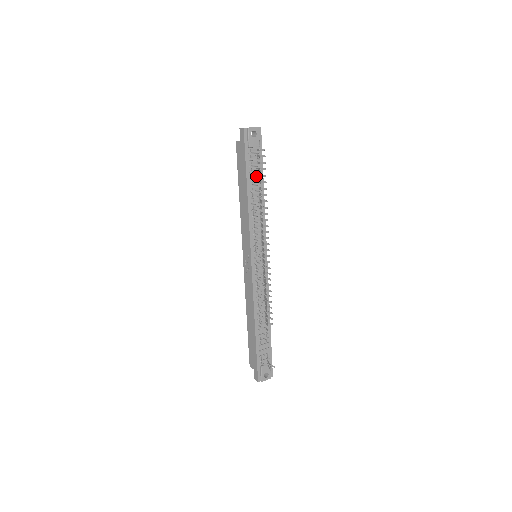
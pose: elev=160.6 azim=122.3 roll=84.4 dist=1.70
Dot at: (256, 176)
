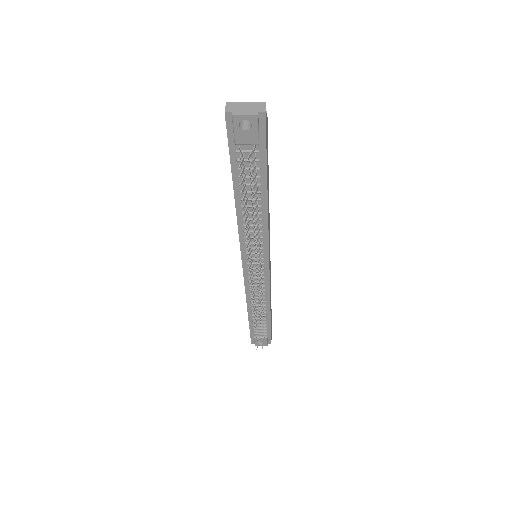
Dot at: occluded
